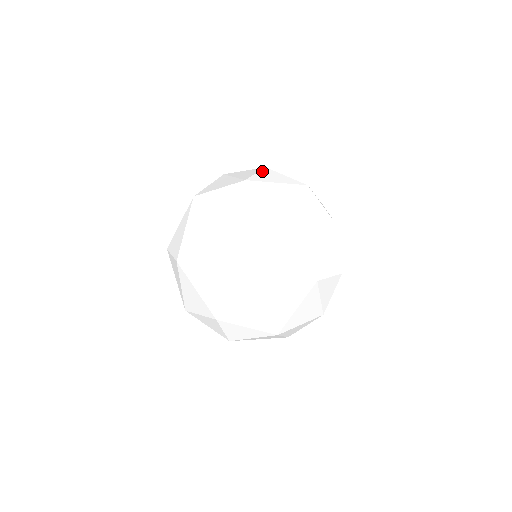
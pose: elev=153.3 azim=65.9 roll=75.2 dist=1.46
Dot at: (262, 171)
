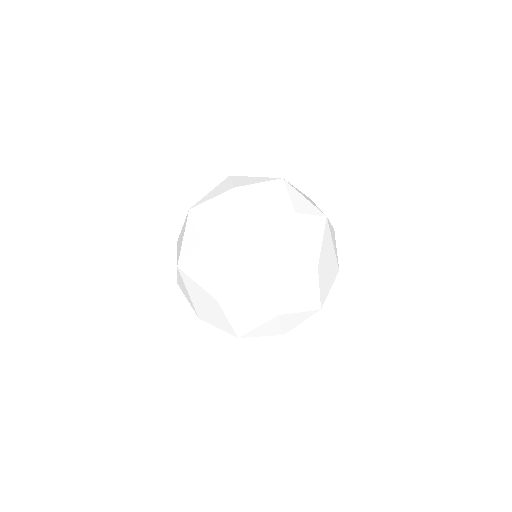
Dot at: (255, 237)
